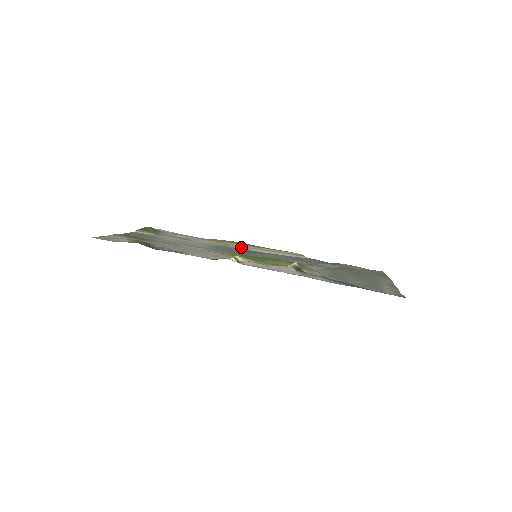
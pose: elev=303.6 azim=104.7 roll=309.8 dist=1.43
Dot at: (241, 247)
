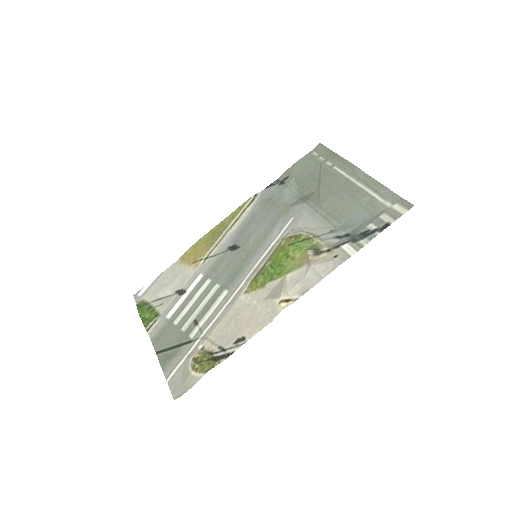
Dot at: (218, 246)
